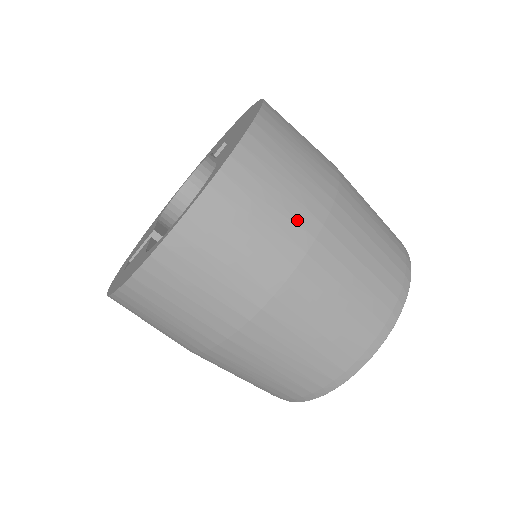
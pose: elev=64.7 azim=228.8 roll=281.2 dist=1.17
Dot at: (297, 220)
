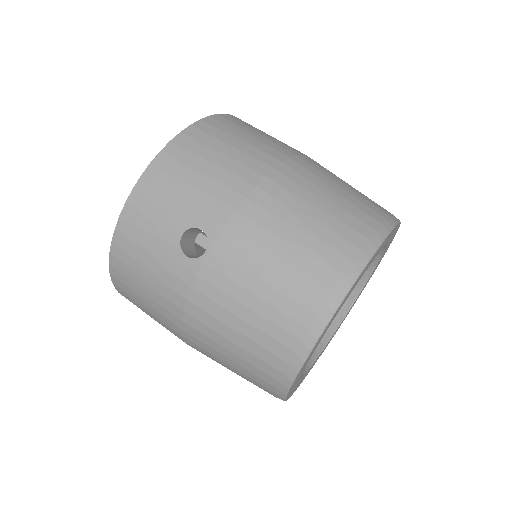
Dot at: occluded
